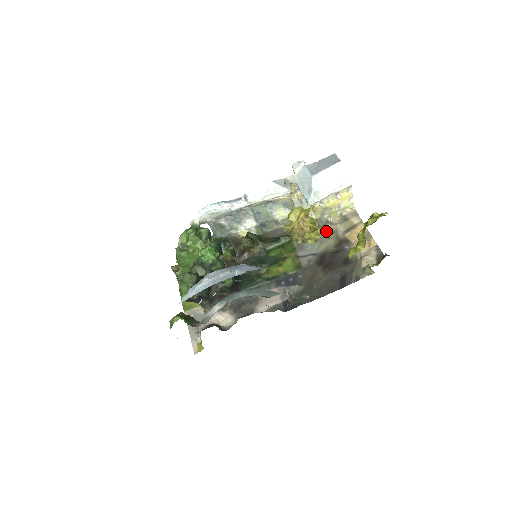
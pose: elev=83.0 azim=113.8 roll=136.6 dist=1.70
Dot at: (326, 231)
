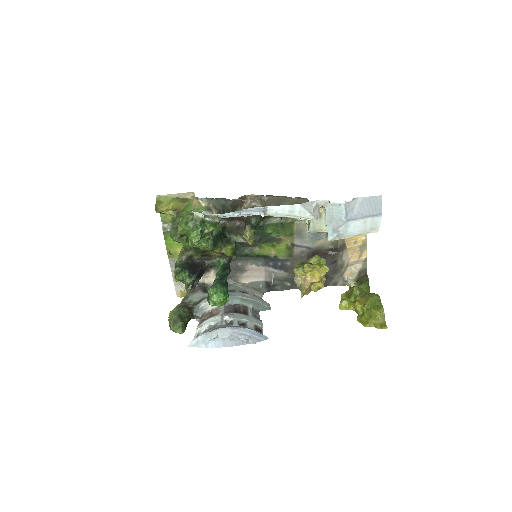
Dot at: occluded
